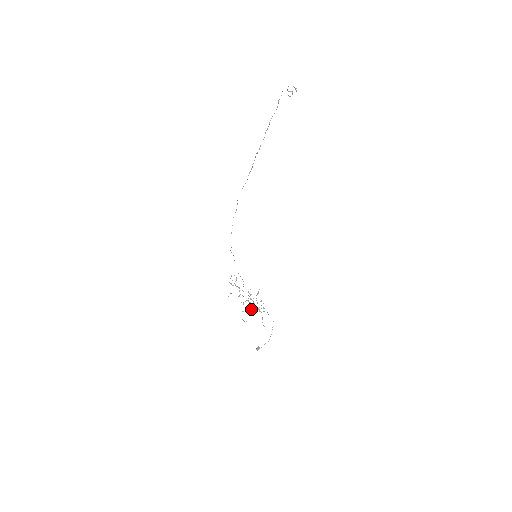
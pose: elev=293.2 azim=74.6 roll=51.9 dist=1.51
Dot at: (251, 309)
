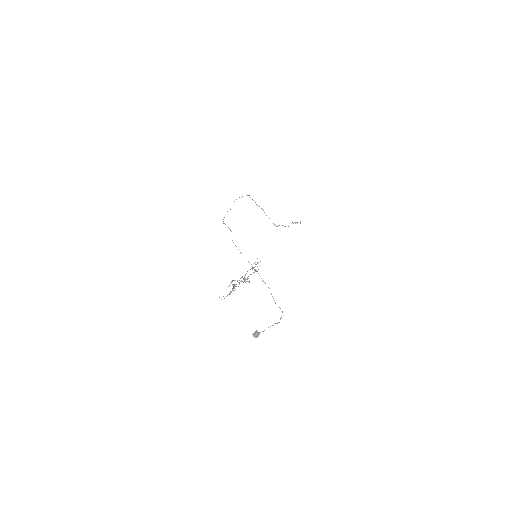
Dot at: (244, 276)
